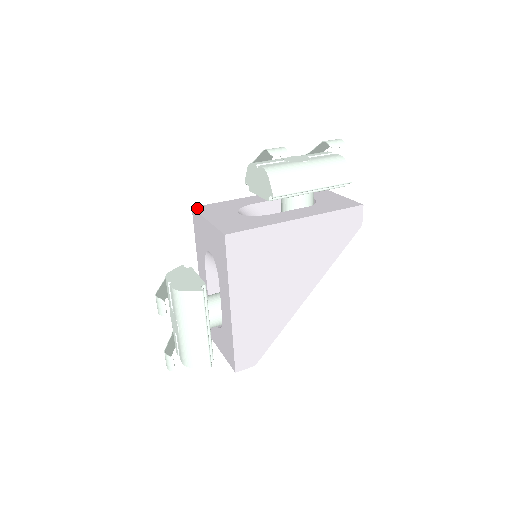
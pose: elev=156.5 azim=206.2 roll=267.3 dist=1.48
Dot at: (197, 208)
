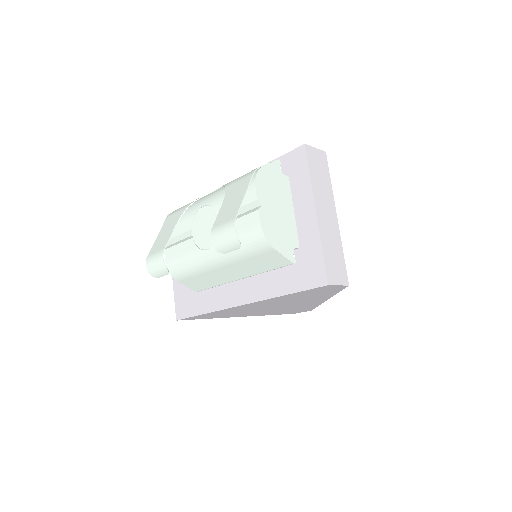
Dot at: occluded
